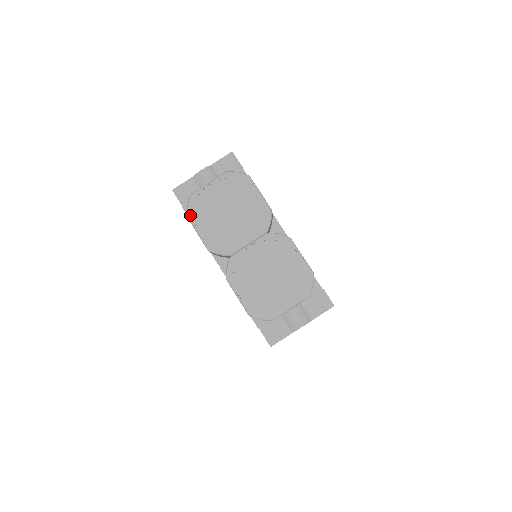
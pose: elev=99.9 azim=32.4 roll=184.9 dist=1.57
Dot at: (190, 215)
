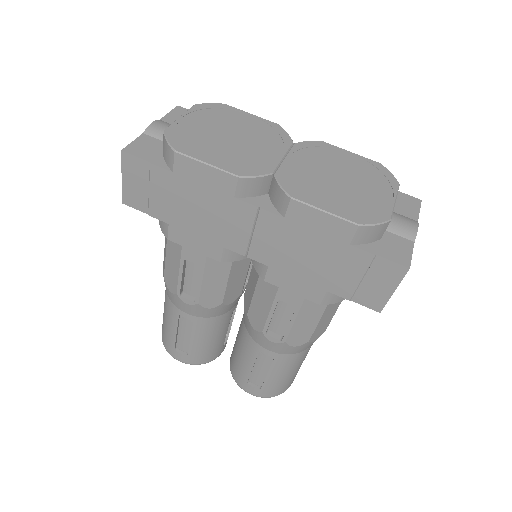
Dot at: (180, 149)
